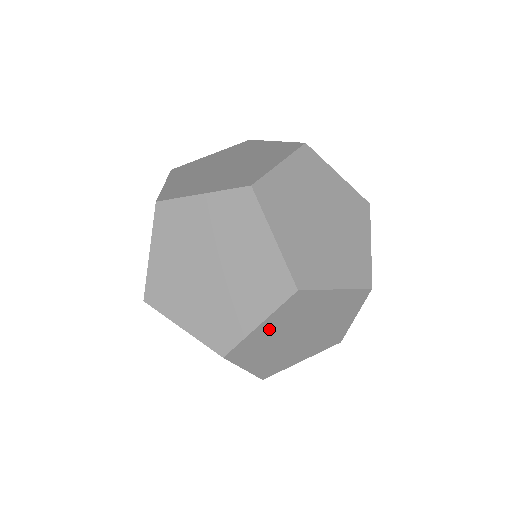
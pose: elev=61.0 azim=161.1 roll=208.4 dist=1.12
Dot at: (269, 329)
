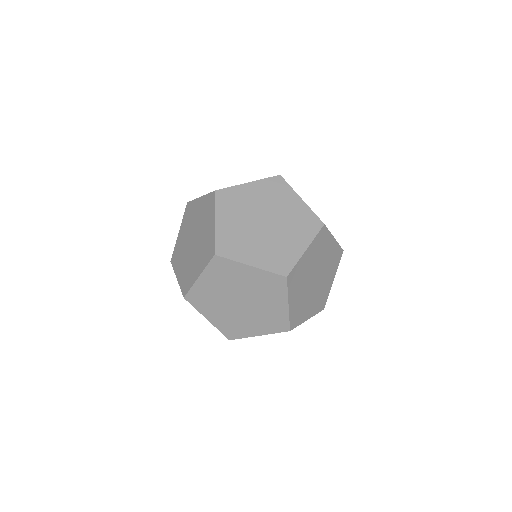
Dot at: (308, 259)
